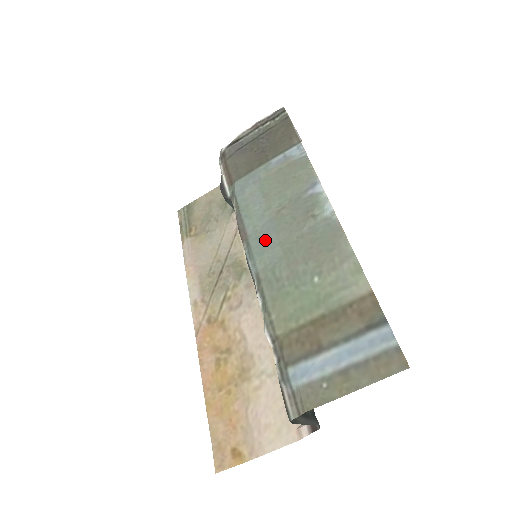
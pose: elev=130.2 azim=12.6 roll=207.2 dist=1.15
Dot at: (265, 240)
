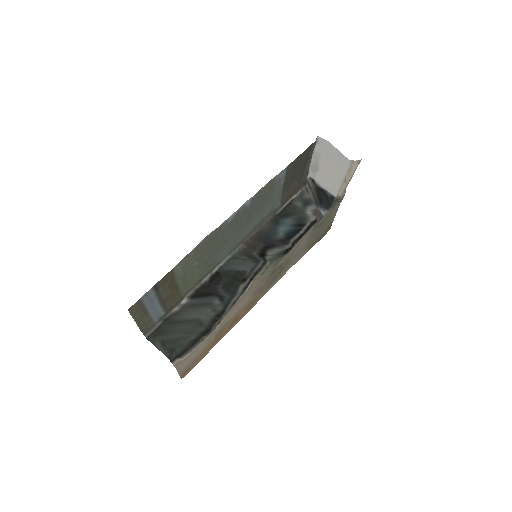
Dot at: (234, 241)
